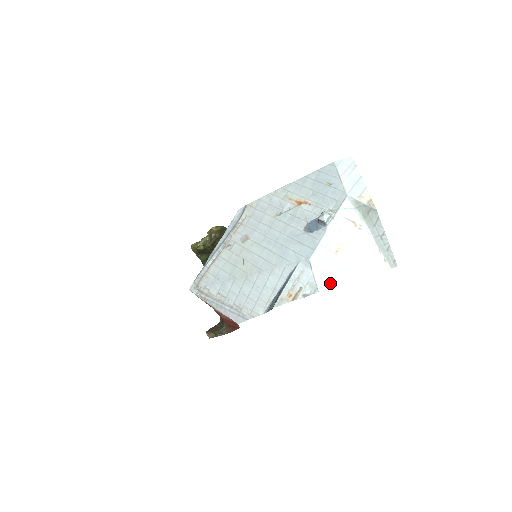
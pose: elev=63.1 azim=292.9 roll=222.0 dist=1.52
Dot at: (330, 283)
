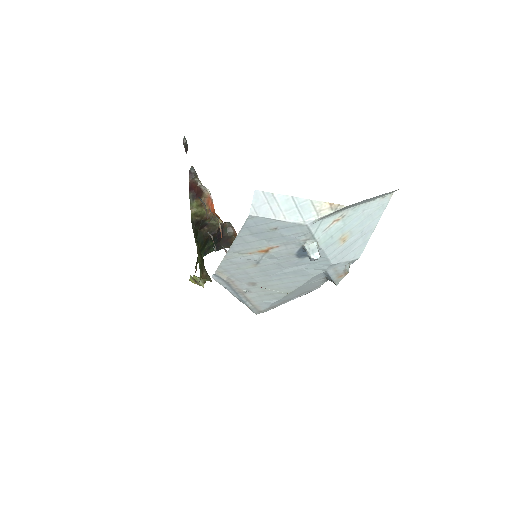
Dot at: (361, 249)
